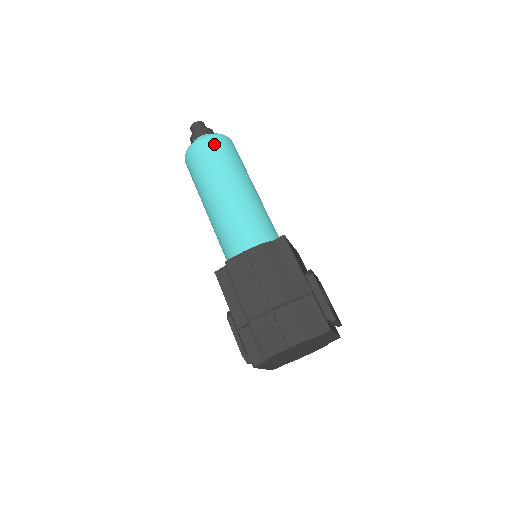
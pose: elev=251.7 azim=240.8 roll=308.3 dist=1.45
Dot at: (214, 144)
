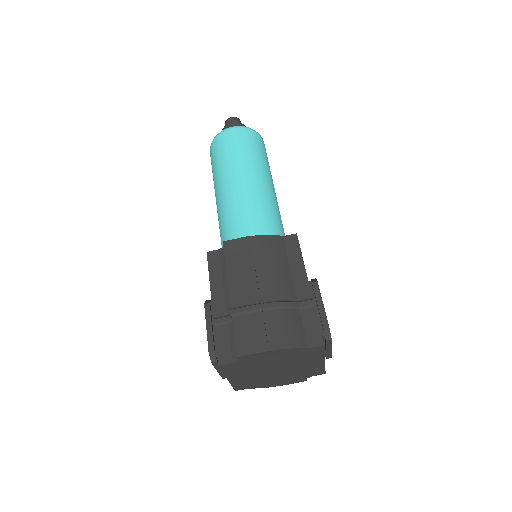
Dot at: (247, 135)
